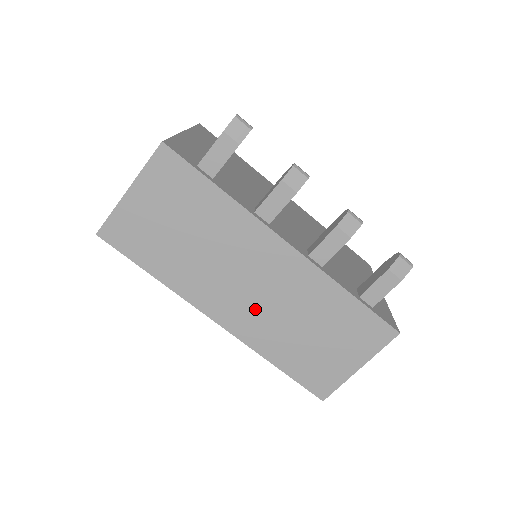
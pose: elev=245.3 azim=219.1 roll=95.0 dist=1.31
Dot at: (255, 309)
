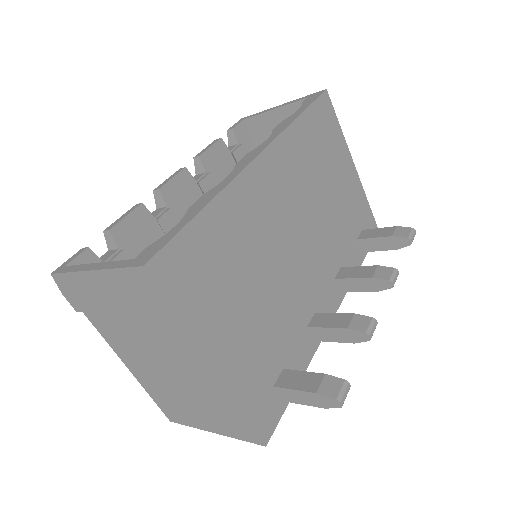
Dot at: occluded
